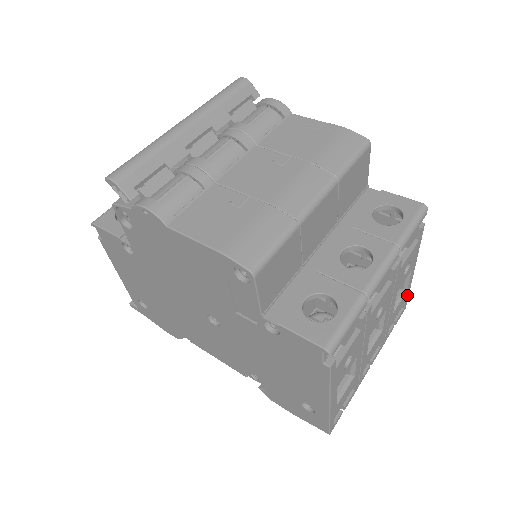
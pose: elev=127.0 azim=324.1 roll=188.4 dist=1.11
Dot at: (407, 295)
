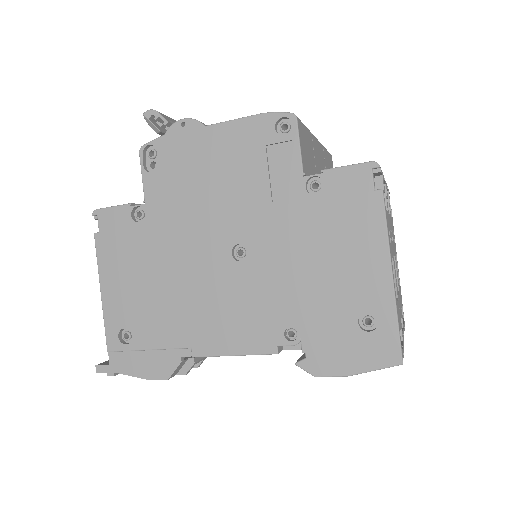
Dot at: occluded
